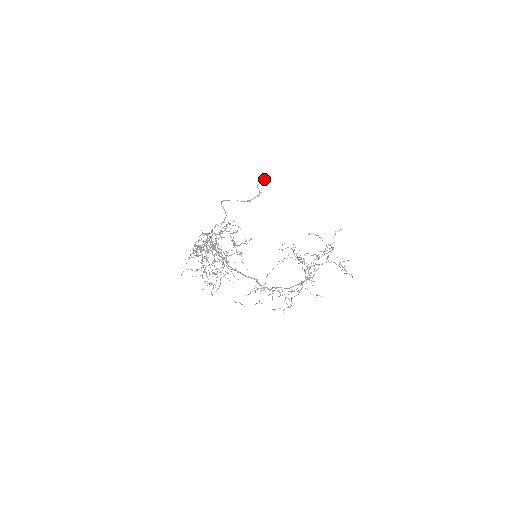
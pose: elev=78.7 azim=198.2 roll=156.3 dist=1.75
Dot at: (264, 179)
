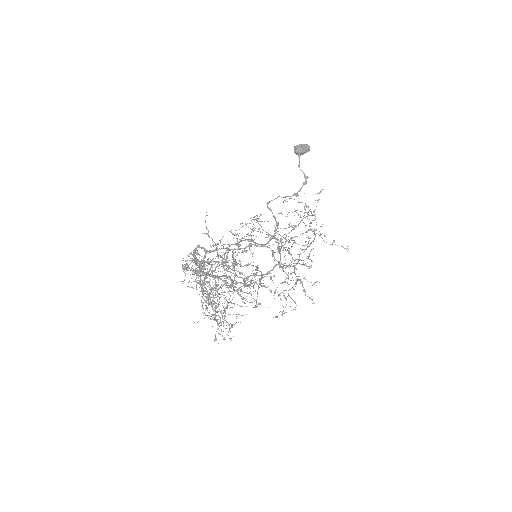
Dot at: (302, 152)
